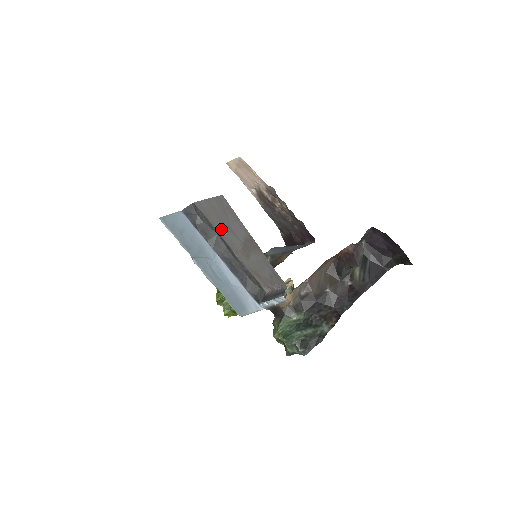
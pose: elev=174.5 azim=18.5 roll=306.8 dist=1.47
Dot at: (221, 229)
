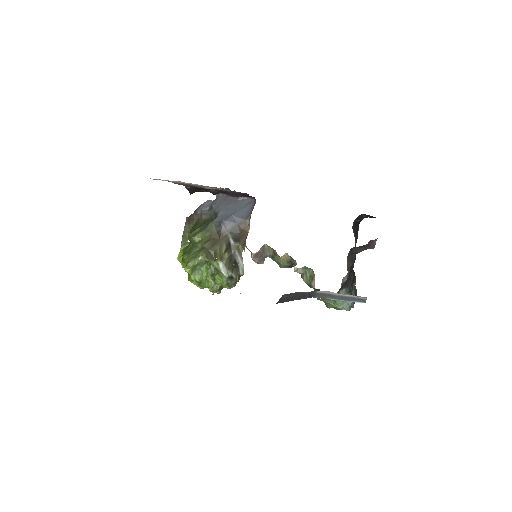
Dot at: occluded
